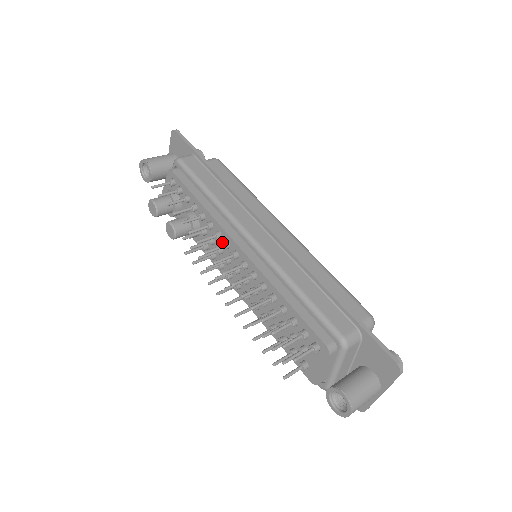
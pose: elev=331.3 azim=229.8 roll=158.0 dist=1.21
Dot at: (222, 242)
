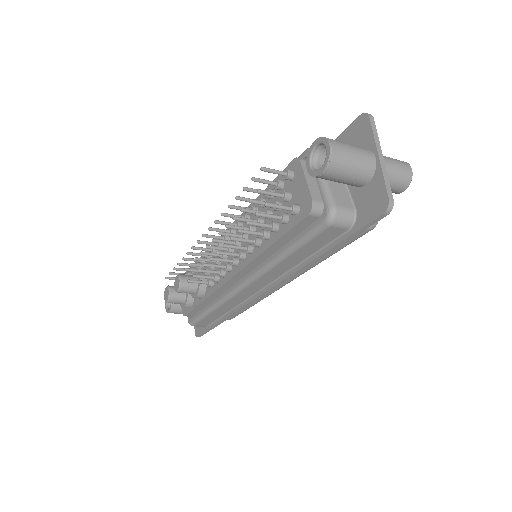
Dot at: (216, 243)
